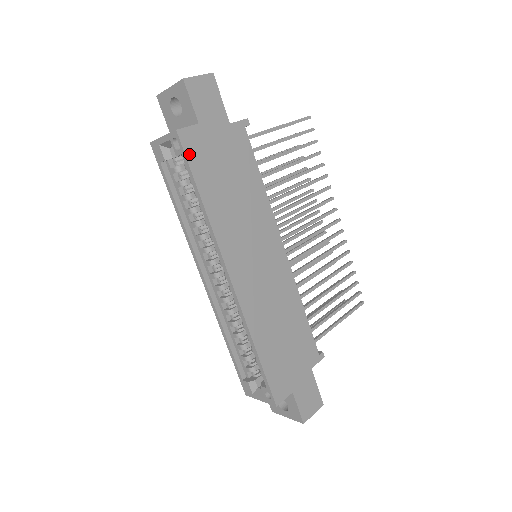
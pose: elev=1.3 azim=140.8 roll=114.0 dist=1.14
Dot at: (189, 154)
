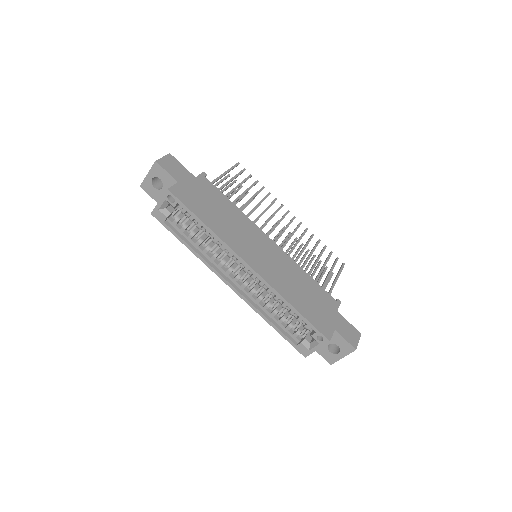
Dot at: (182, 200)
